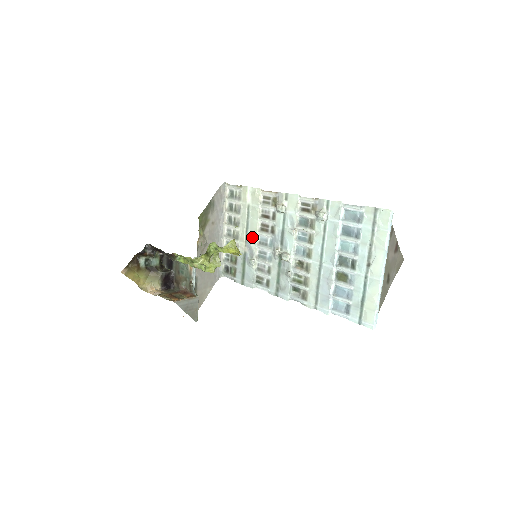
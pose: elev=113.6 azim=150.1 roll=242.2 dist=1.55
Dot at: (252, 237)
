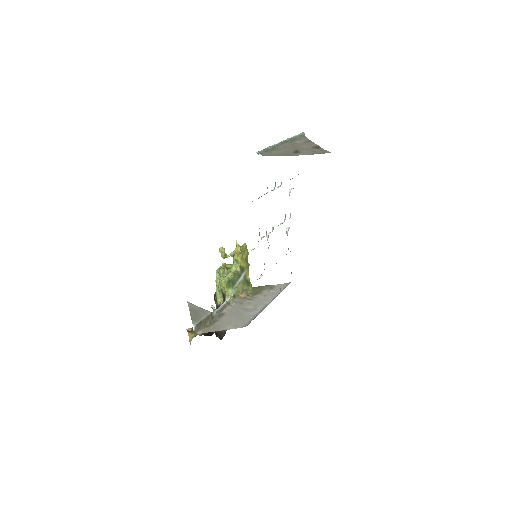
Dot at: occluded
